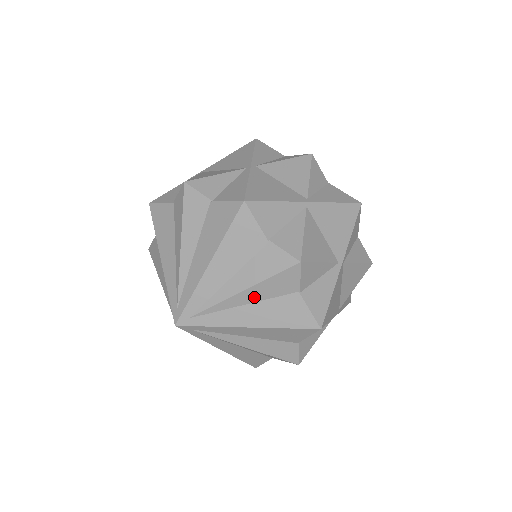
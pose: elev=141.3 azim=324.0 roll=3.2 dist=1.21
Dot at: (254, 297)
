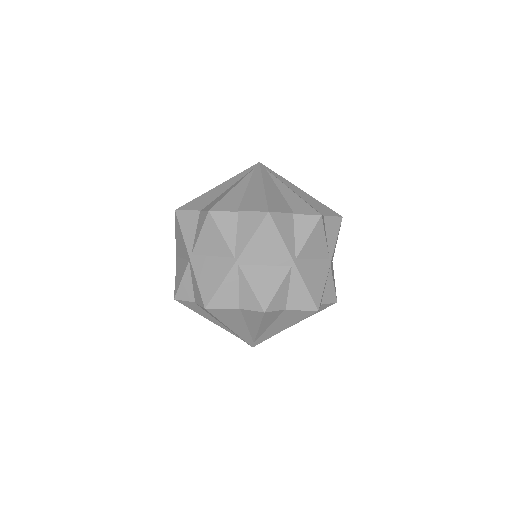
Dot at: (267, 325)
